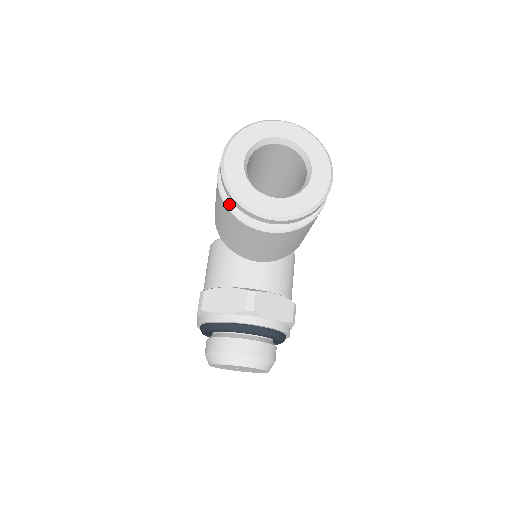
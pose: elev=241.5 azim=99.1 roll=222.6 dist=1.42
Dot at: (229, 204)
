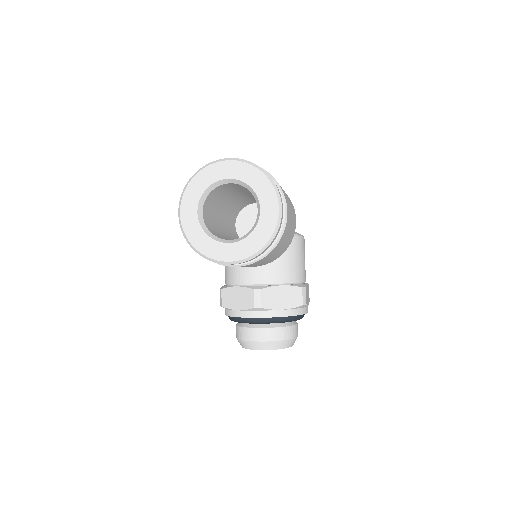
Dot at: occluded
